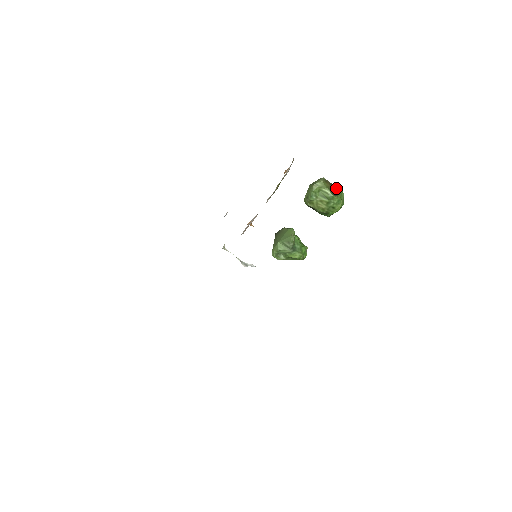
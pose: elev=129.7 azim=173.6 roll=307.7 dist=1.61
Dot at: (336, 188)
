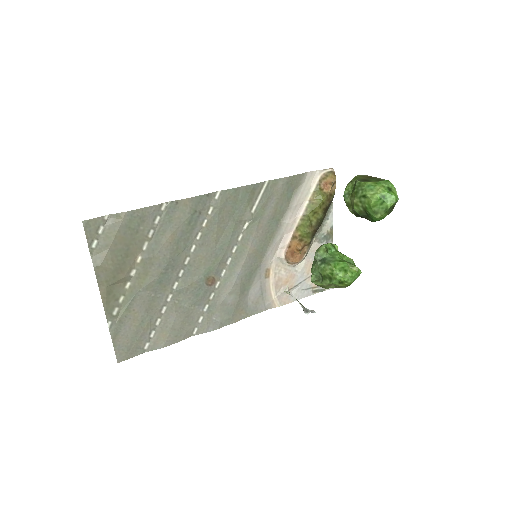
Dot at: (378, 179)
